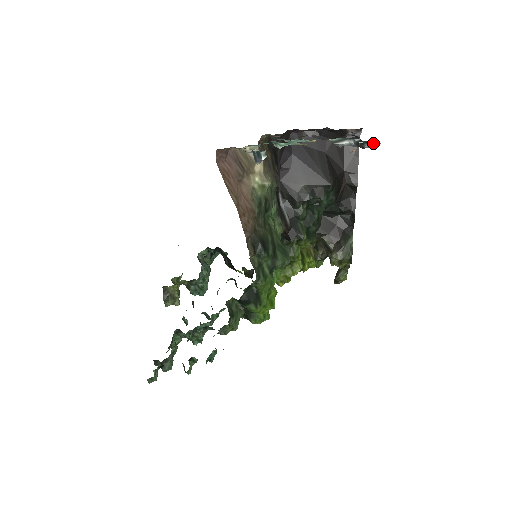
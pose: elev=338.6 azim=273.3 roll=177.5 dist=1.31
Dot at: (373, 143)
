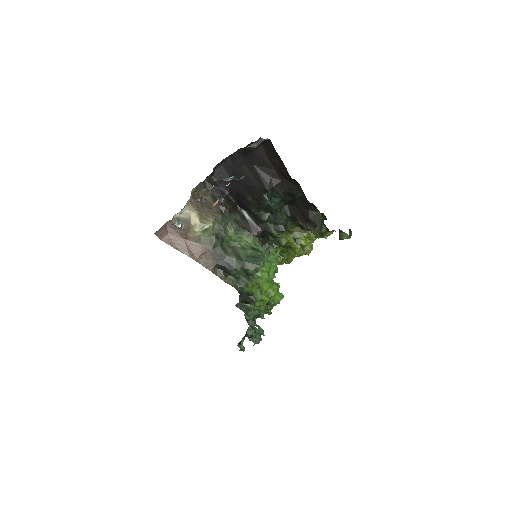
Dot at: (238, 179)
